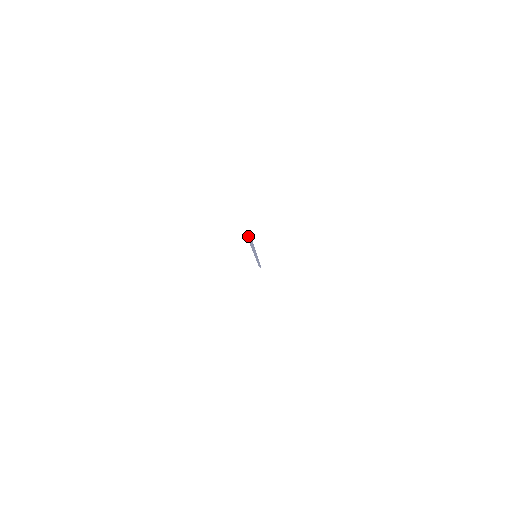
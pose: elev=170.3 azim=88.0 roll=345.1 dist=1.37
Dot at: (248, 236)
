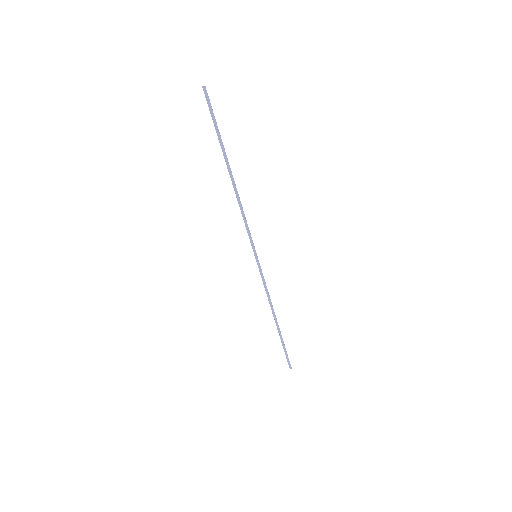
Dot at: (207, 99)
